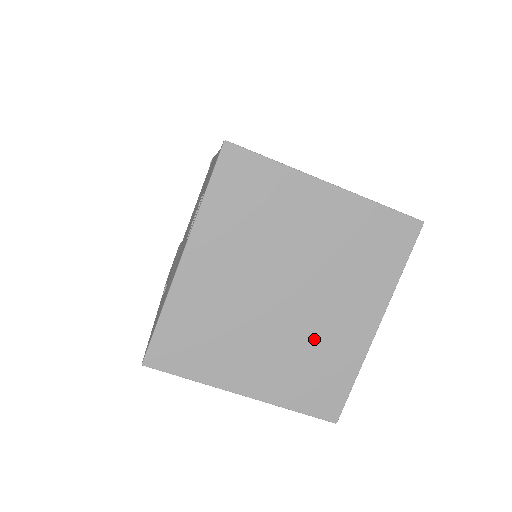
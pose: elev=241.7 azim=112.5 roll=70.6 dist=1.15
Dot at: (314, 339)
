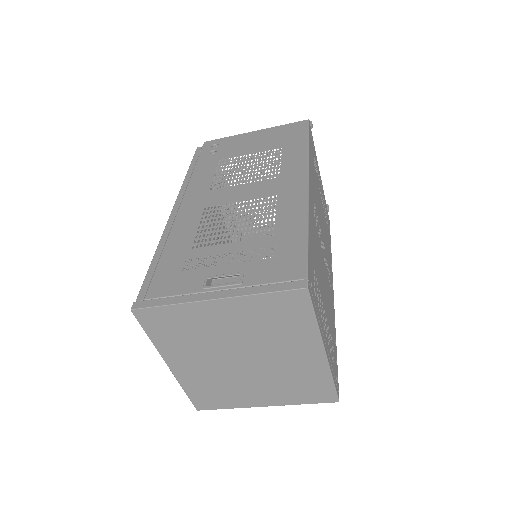
Dot at: (285, 373)
